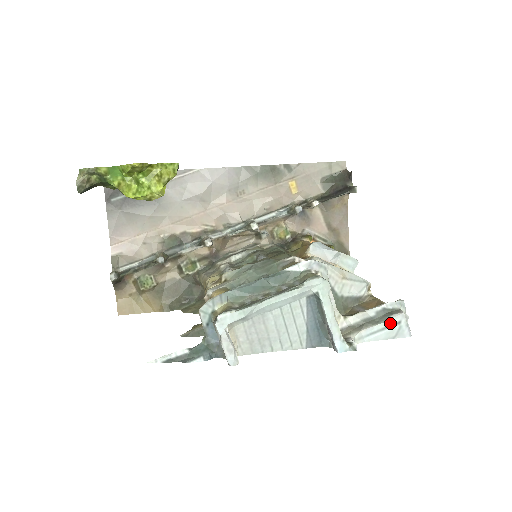
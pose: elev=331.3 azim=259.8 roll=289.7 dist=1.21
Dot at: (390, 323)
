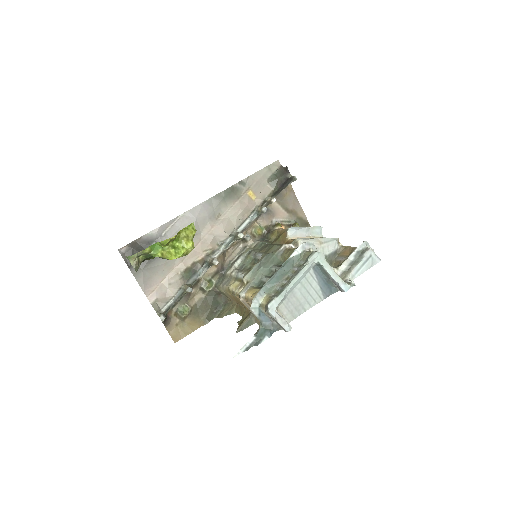
Dot at: (365, 259)
